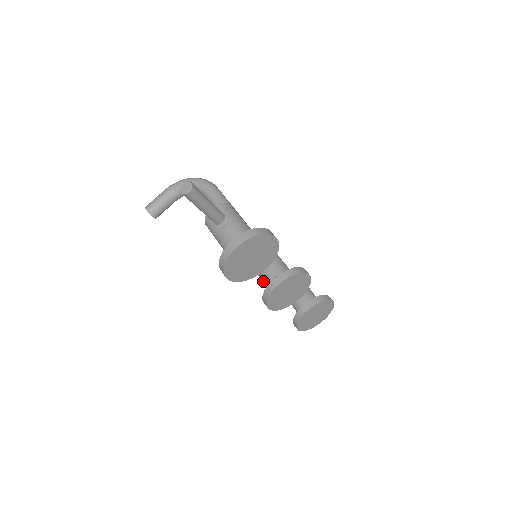
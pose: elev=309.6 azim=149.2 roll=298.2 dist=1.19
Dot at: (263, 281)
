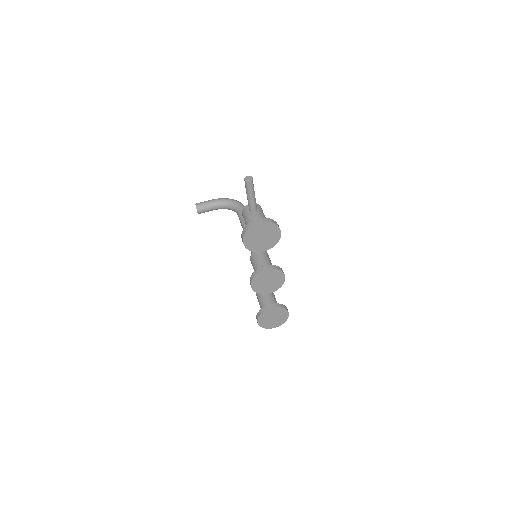
Dot at: (255, 269)
